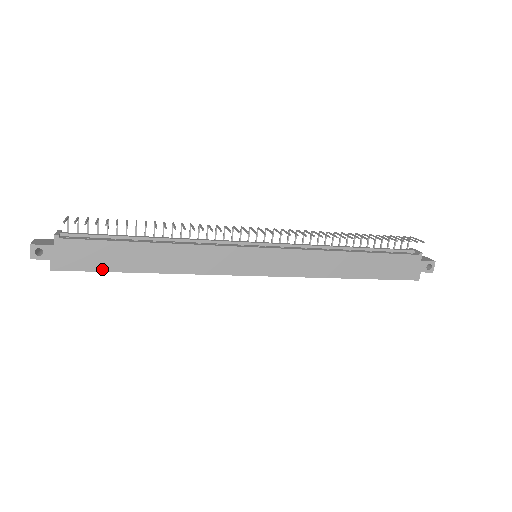
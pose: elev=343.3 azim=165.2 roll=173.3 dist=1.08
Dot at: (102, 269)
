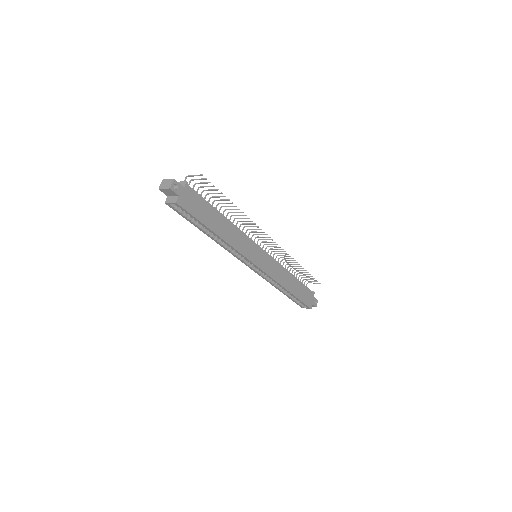
Dot at: (199, 218)
